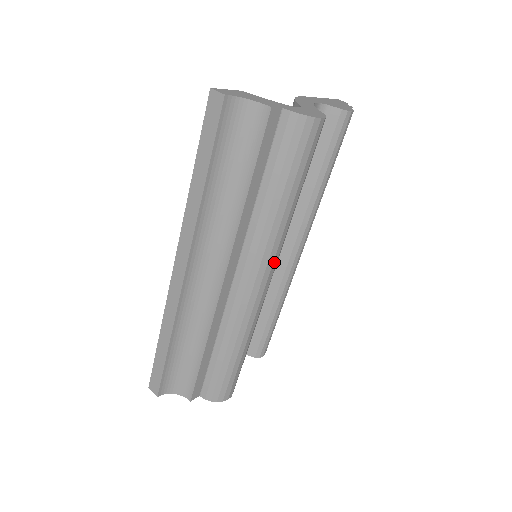
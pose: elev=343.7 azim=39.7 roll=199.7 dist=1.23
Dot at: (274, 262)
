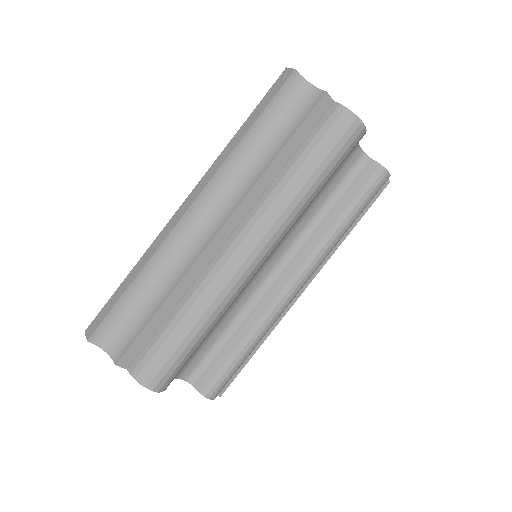
Dot at: (272, 239)
